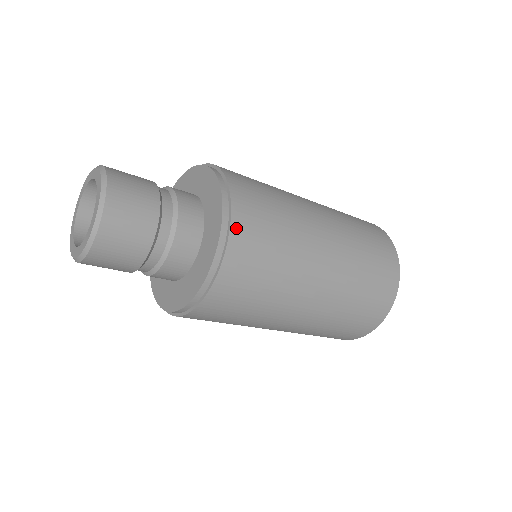
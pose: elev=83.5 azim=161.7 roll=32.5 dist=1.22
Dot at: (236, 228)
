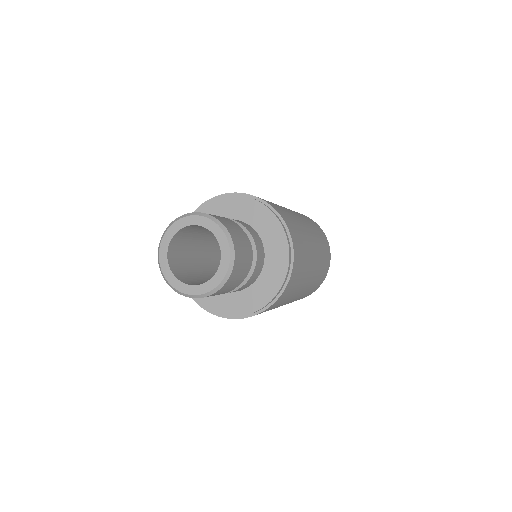
Dot at: (286, 288)
